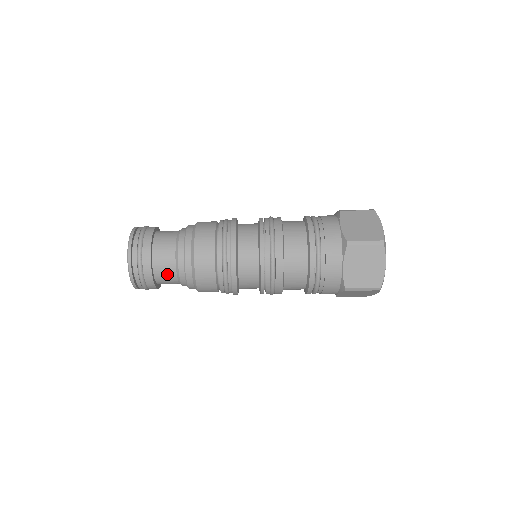
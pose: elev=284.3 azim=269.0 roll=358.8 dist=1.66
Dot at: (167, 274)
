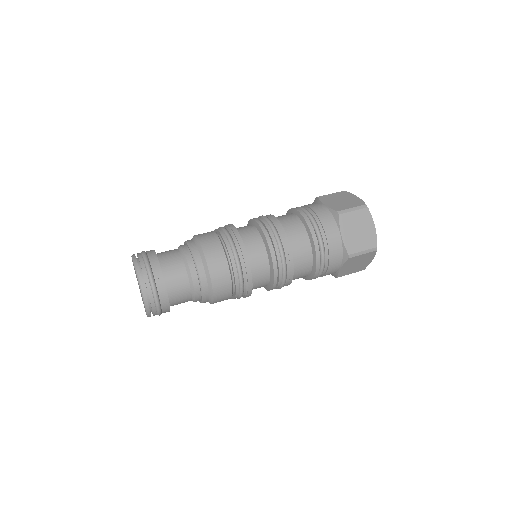
Dot at: (180, 287)
